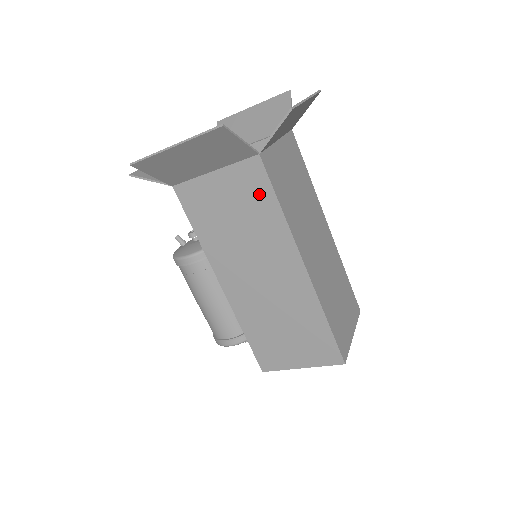
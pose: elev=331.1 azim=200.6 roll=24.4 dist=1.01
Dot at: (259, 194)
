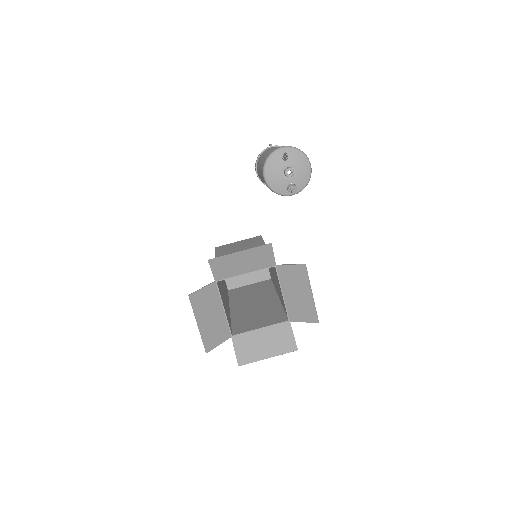
Dot at: occluded
